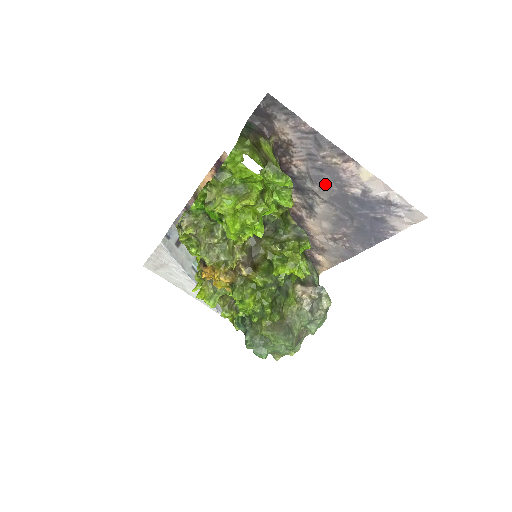
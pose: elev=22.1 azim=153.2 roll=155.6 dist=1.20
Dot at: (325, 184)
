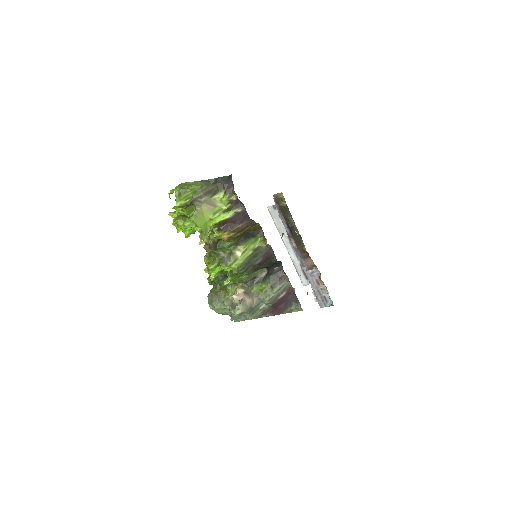
Dot at: occluded
